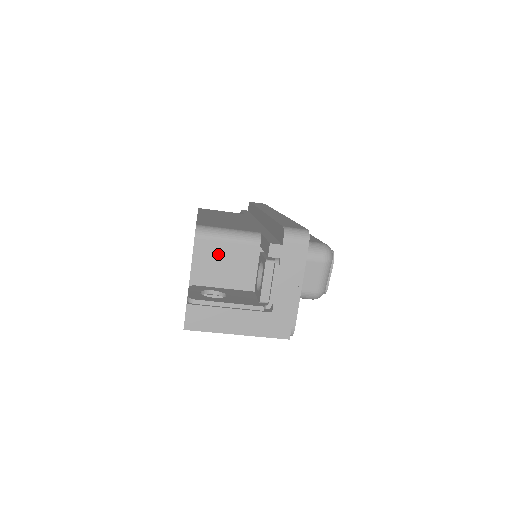
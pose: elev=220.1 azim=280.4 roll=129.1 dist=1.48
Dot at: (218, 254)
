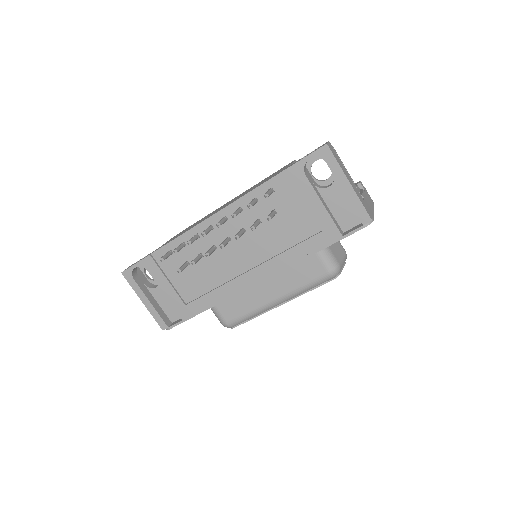
Dot at: occluded
